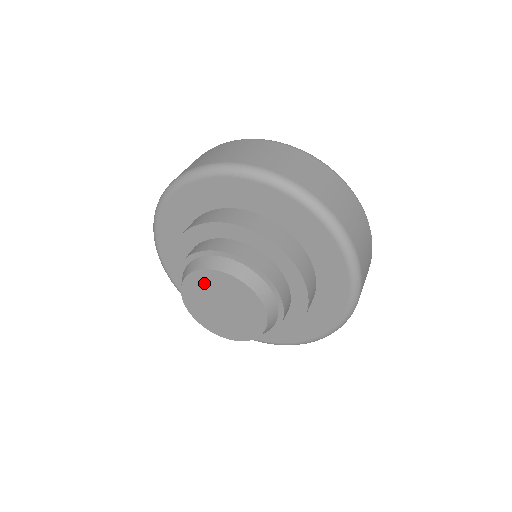
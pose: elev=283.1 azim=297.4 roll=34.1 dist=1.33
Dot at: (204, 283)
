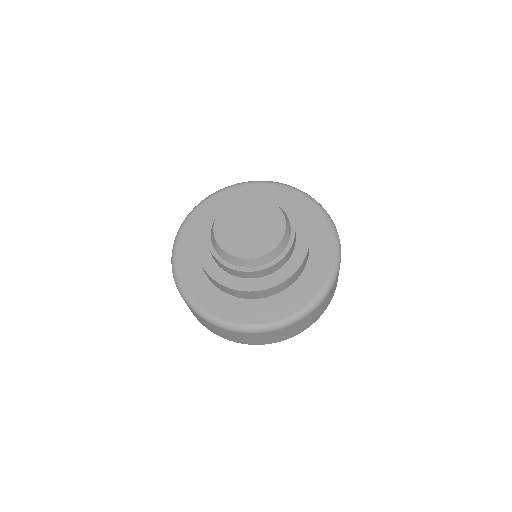
Dot at: (255, 206)
